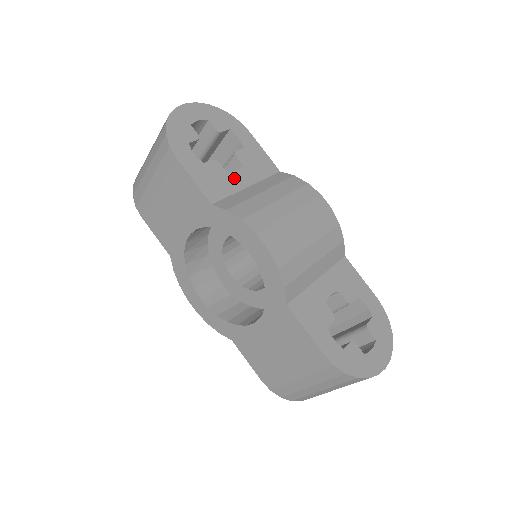
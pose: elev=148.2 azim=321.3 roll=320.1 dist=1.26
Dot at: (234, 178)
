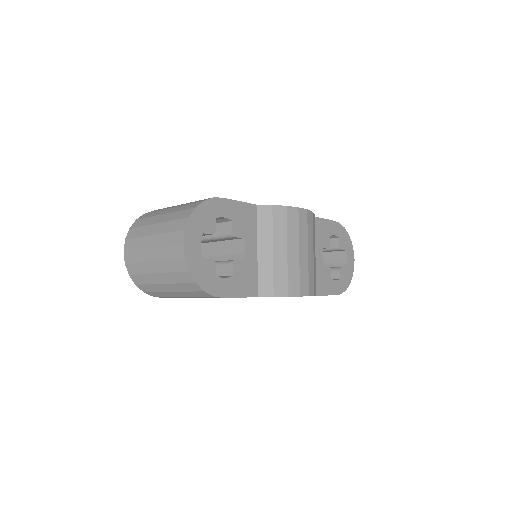
Dot at: (249, 258)
